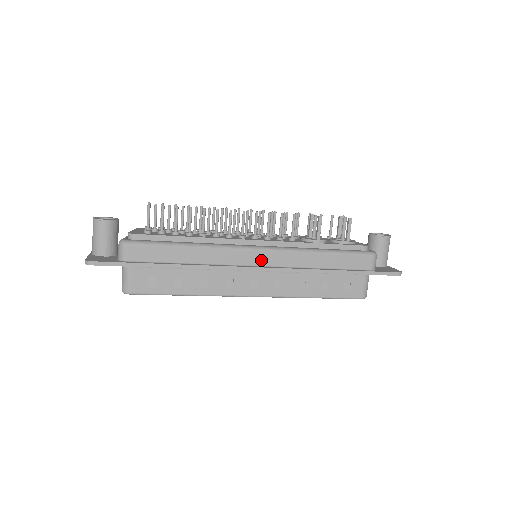
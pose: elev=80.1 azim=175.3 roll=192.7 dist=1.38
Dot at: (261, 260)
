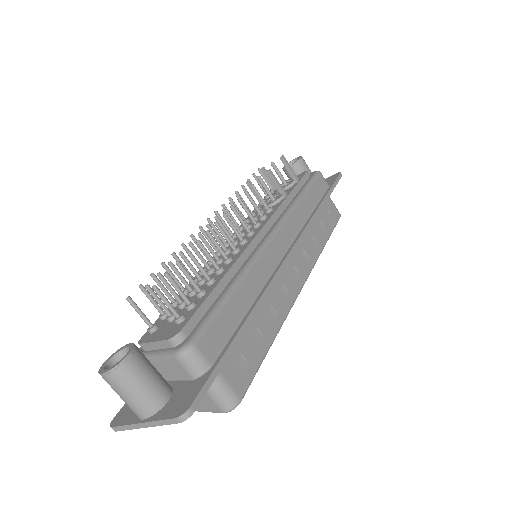
Dot at: (283, 243)
